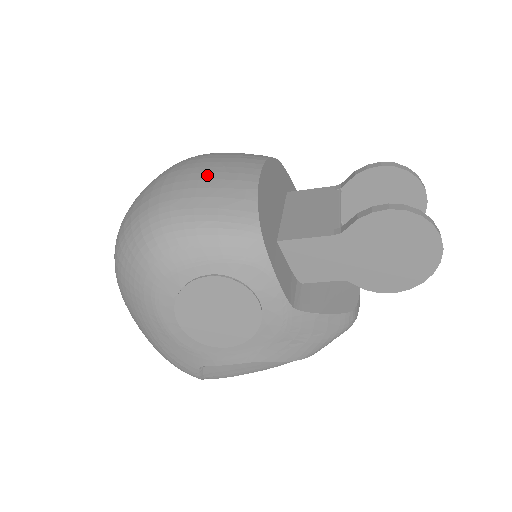
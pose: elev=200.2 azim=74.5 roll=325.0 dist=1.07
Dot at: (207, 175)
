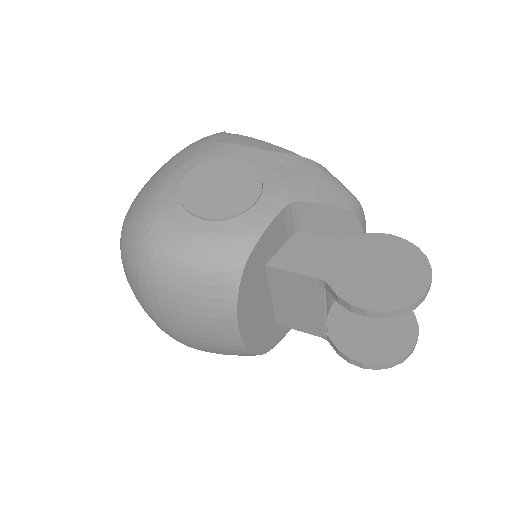
Dot at: (197, 339)
